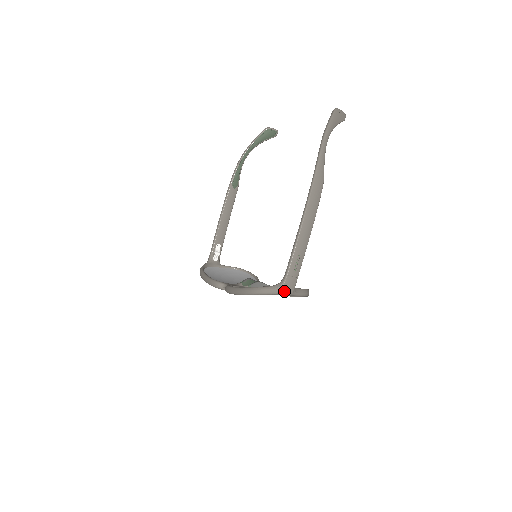
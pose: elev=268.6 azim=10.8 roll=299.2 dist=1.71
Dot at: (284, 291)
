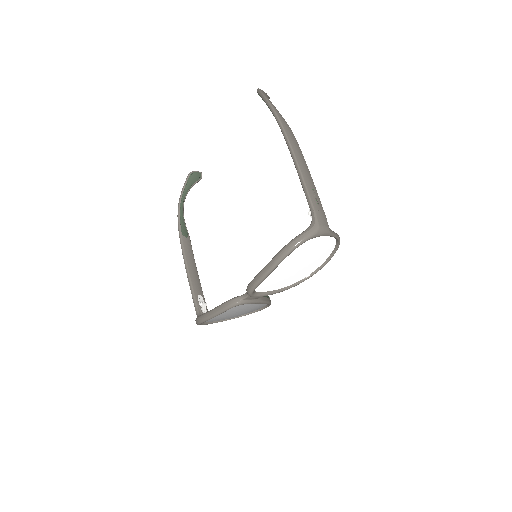
Dot at: (321, 228)
